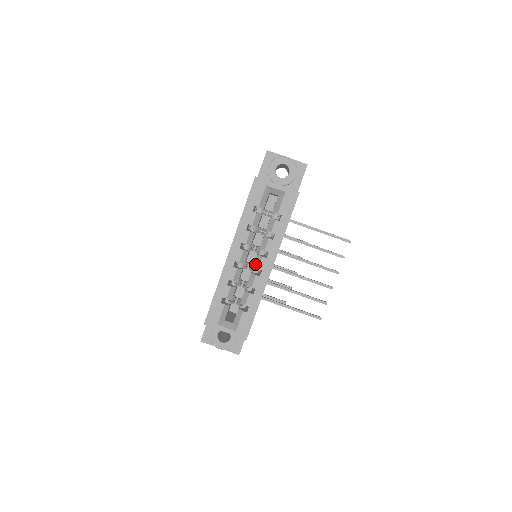
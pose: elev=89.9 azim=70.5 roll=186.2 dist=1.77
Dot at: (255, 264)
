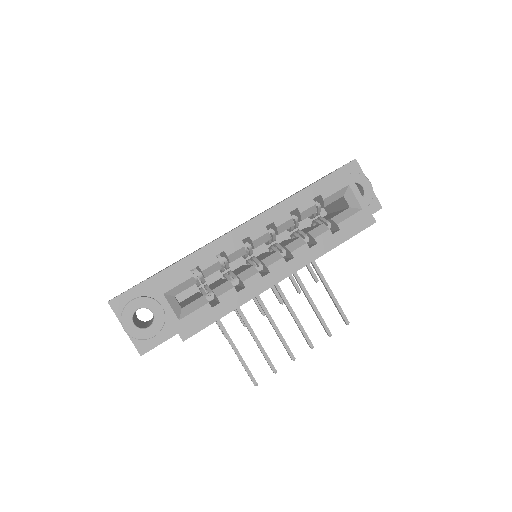
Dot at: (266, 259)
